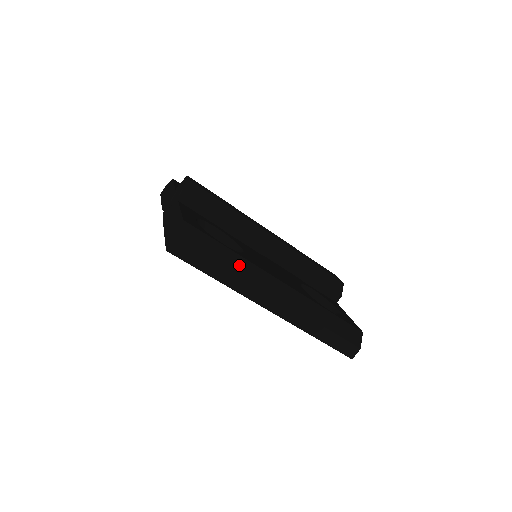
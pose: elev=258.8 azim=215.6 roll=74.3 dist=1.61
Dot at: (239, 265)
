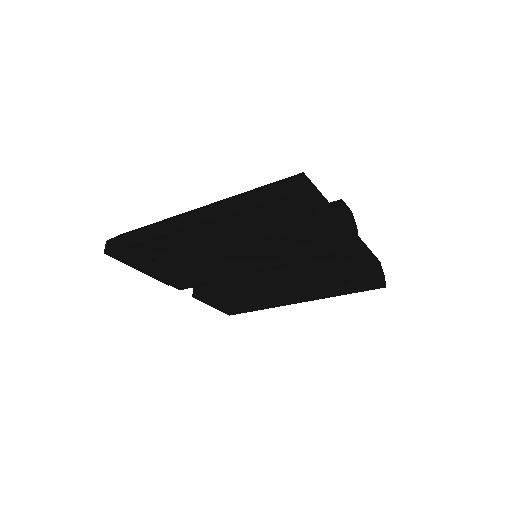
Dot at: (156, 223)
